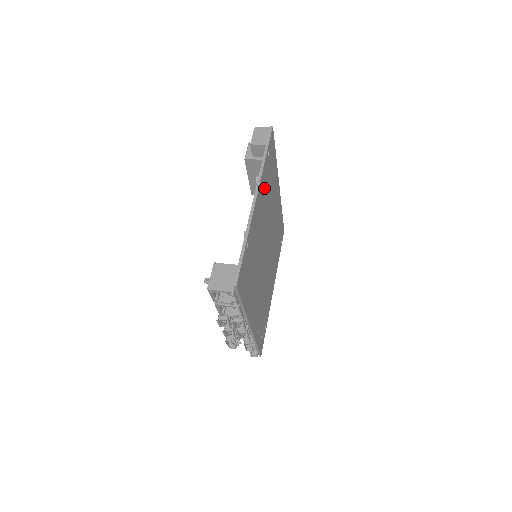
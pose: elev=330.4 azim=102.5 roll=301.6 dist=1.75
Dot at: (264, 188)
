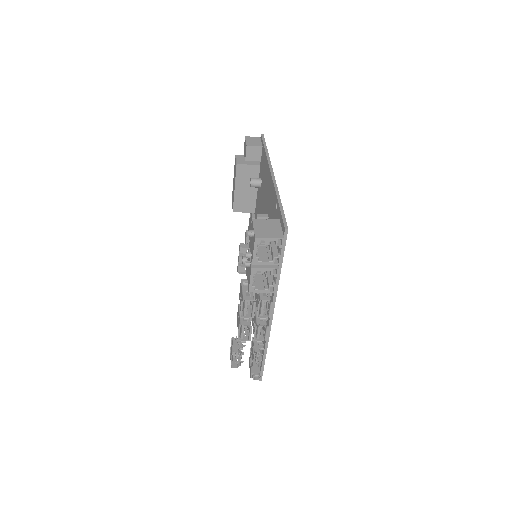
Dot at: occluded
